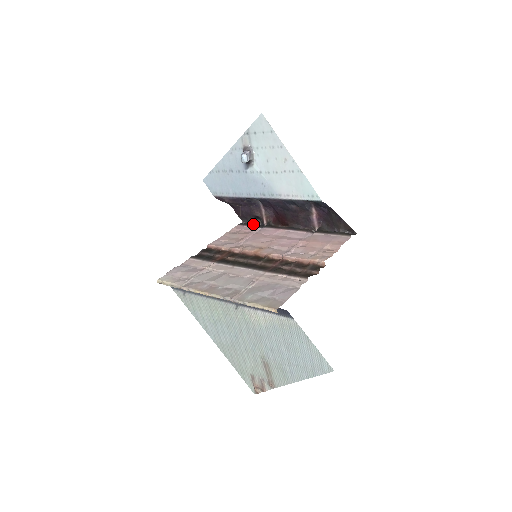
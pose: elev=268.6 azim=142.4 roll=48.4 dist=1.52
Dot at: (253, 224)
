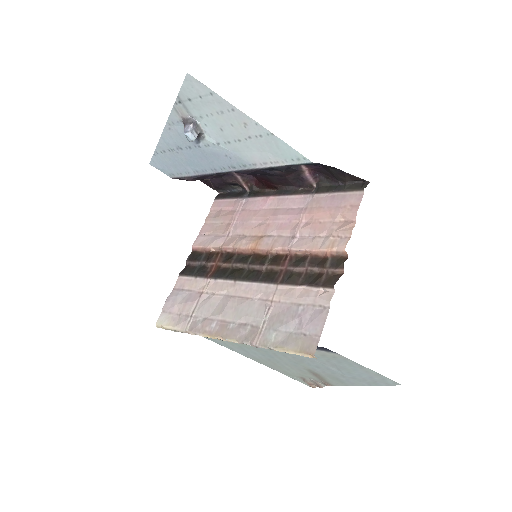
Dot at: (232, 192)
